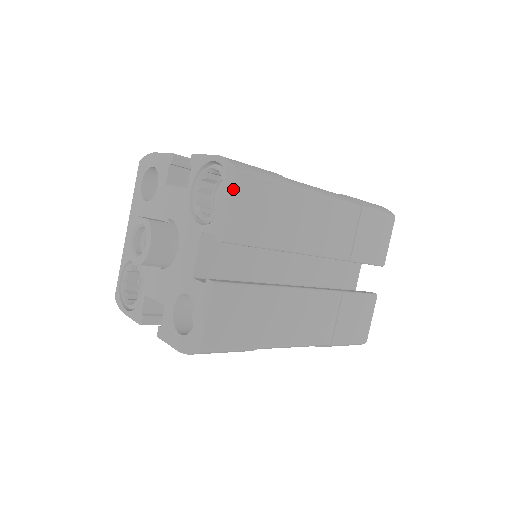
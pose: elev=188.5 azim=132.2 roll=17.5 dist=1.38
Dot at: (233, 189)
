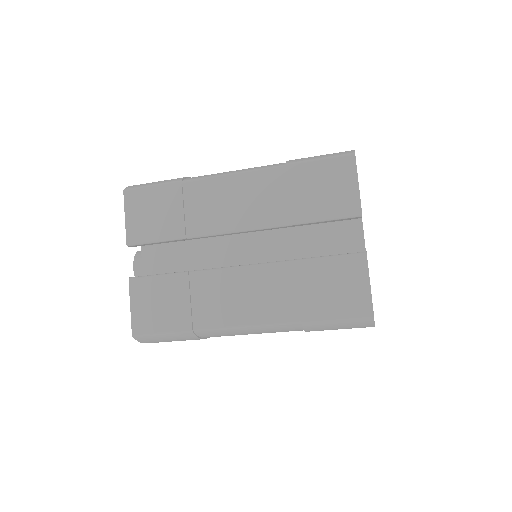
Dot at: (125, 205)
